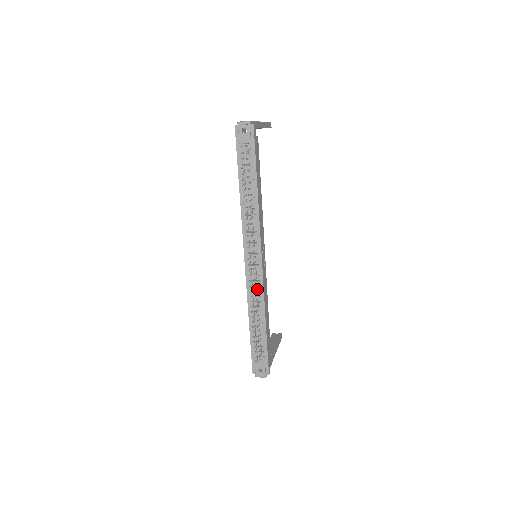
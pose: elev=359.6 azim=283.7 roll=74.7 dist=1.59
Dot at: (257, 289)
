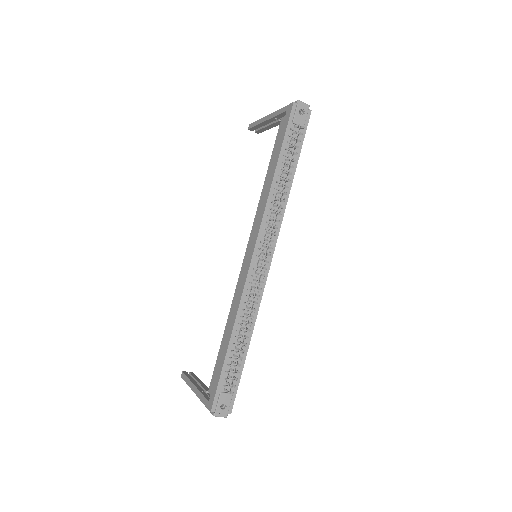
Dot at: (255, 295)
